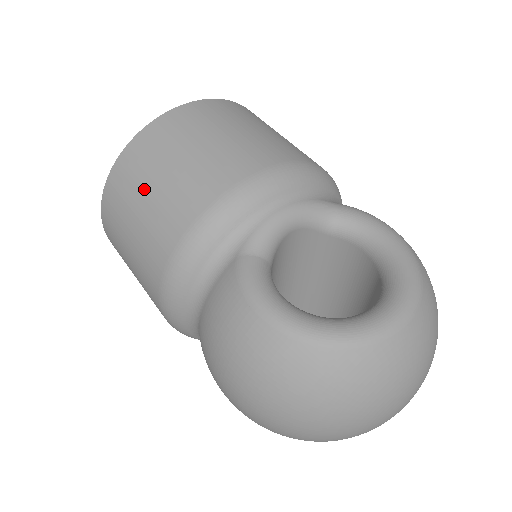
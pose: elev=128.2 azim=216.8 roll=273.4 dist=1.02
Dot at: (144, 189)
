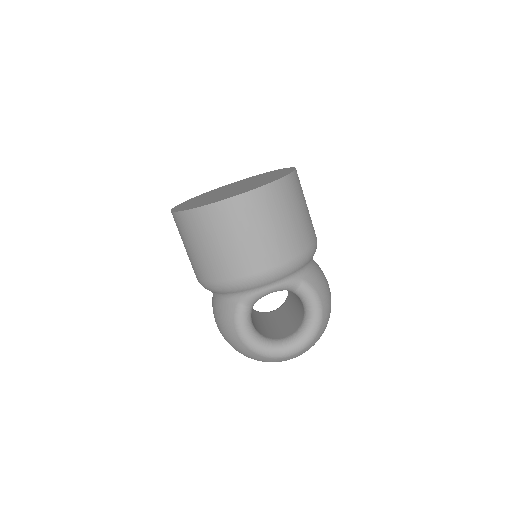
Dot at: (200, 243)
